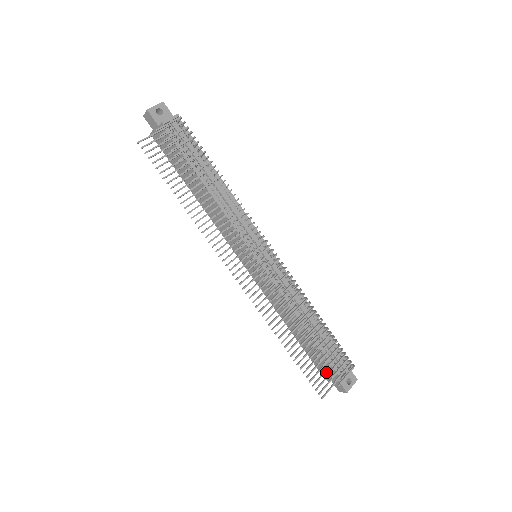
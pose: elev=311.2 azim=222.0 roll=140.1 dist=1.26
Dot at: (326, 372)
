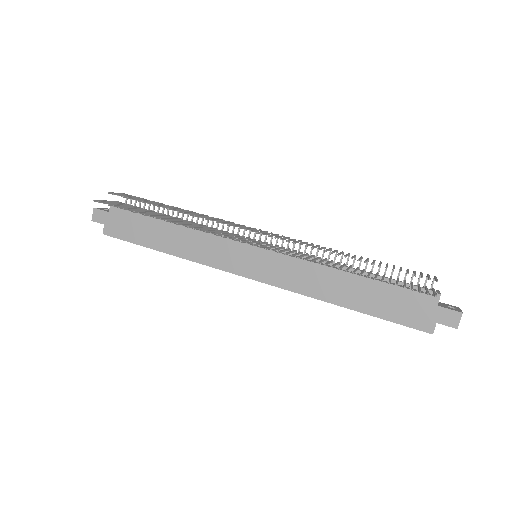
Dot at: (421, 315)
